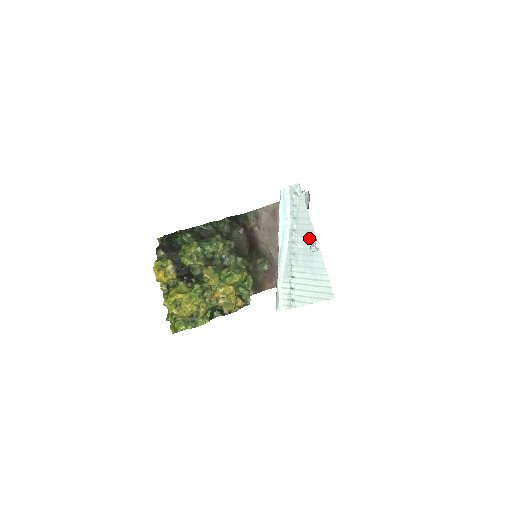
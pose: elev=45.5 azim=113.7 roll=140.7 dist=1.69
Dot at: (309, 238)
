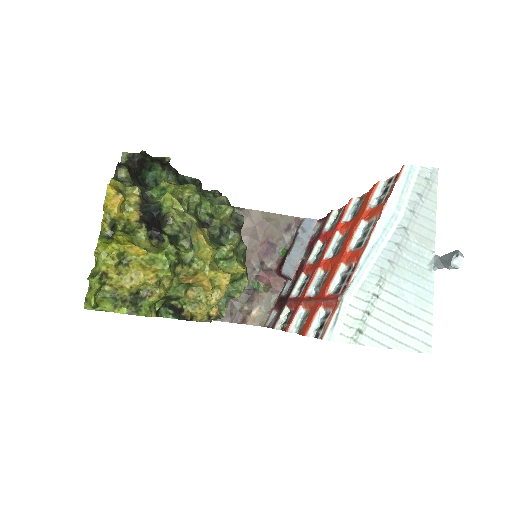
Dot at: (423, 249)
